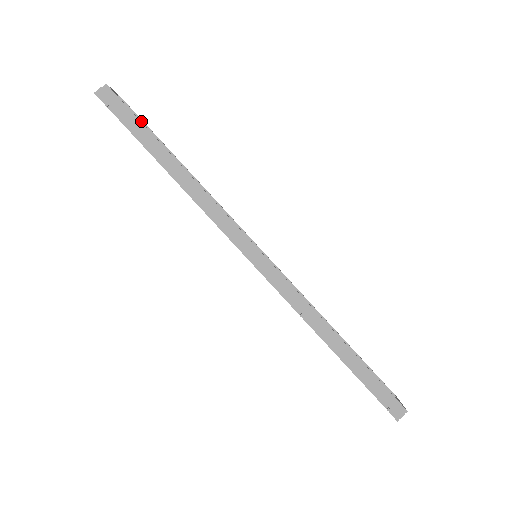
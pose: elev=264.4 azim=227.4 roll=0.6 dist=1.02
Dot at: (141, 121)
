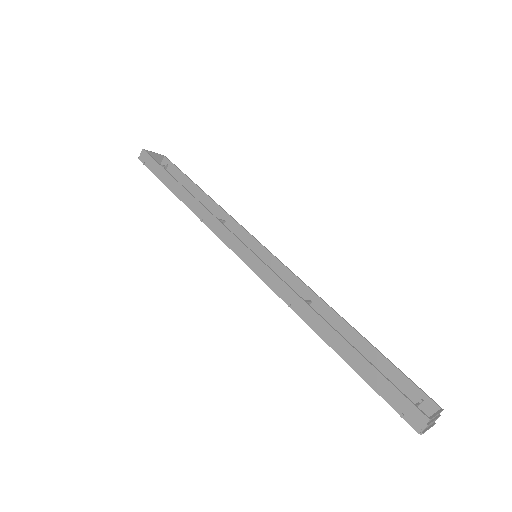
Dot at: (178, 170)
